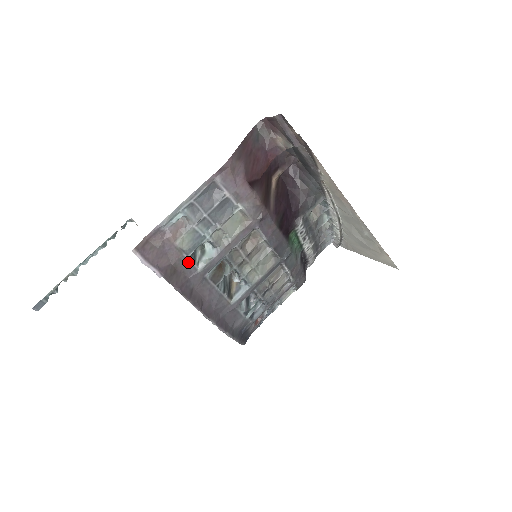
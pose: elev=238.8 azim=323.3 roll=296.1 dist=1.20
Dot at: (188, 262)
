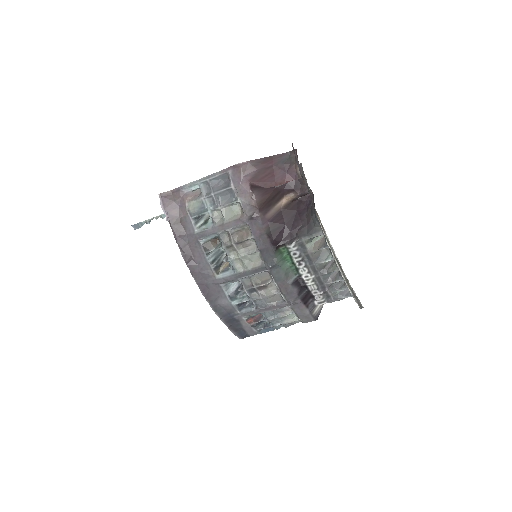
Dot at: (190, 222)
